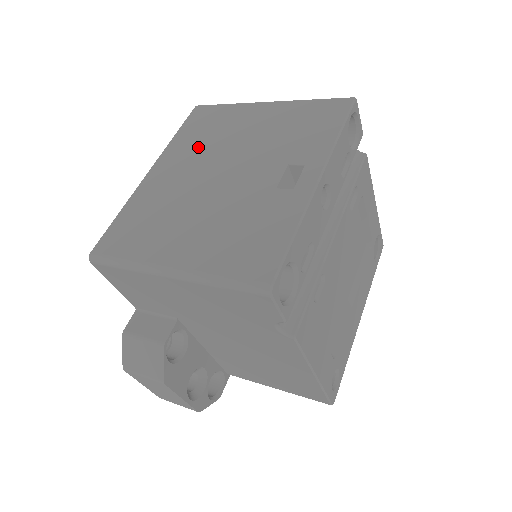
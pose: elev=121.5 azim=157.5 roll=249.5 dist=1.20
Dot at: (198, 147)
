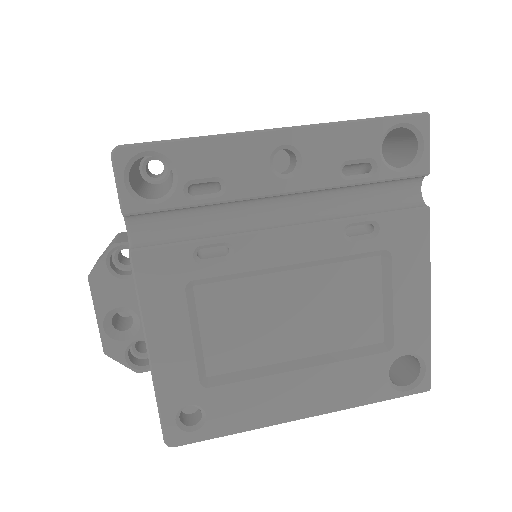
Dot at: occluded
